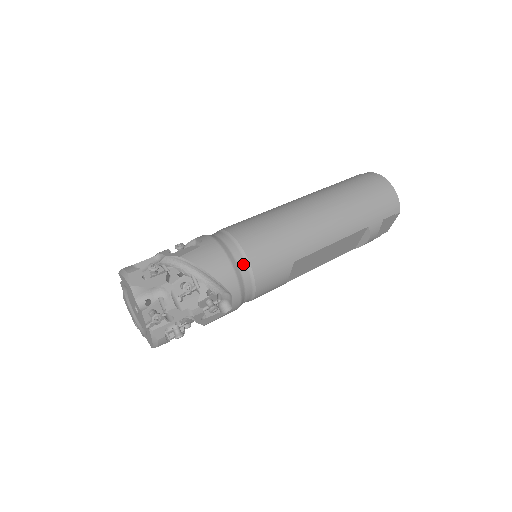
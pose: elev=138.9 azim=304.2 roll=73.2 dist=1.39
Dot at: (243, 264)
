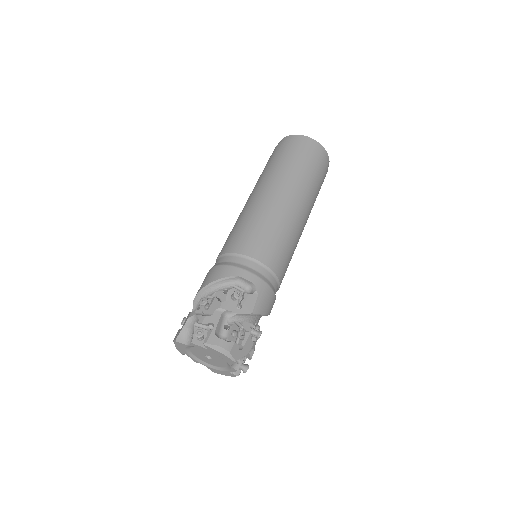
Dot at: occluded
